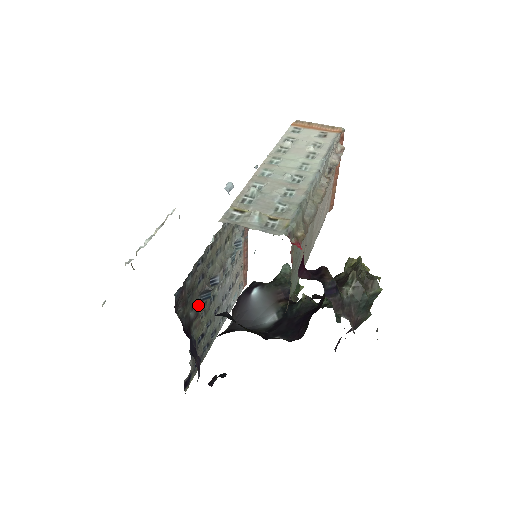
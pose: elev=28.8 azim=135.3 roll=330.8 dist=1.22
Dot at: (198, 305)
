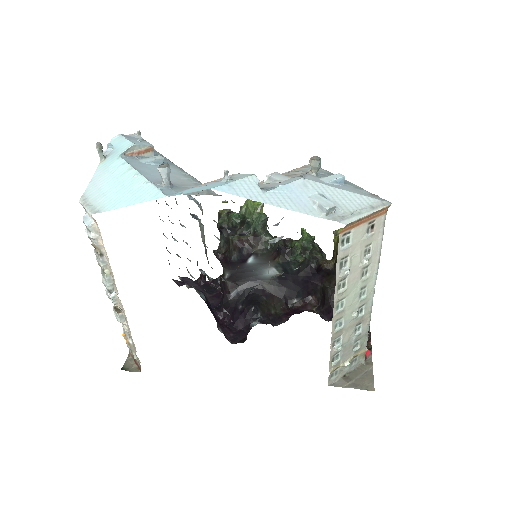
Dot at: occluded
